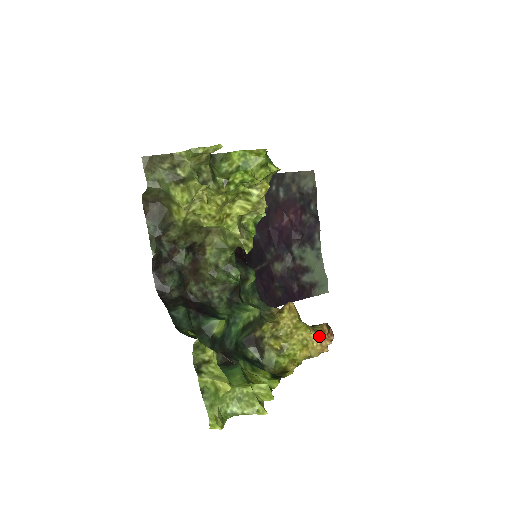
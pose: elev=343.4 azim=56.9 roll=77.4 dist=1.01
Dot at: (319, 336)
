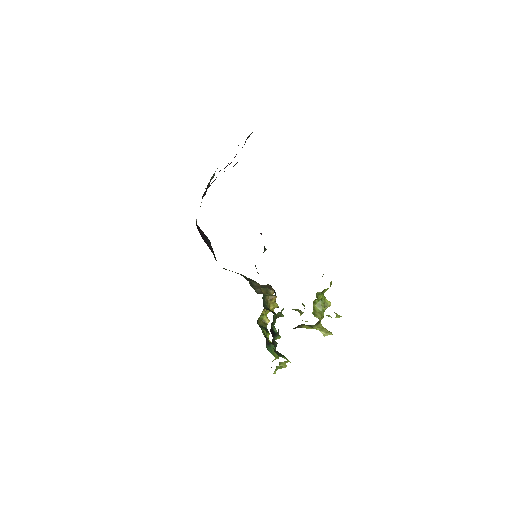
Dot at: occluded
